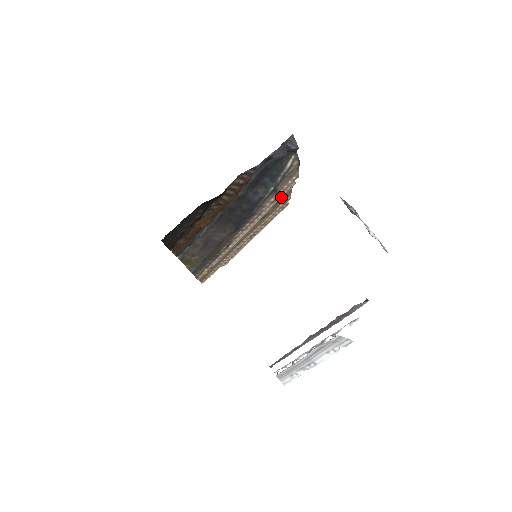
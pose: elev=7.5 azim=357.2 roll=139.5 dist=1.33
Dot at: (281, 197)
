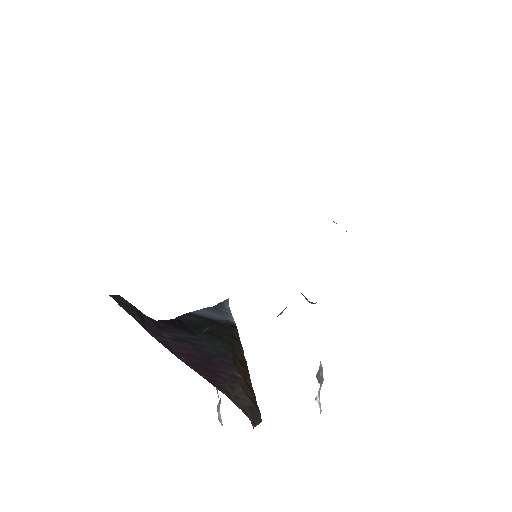
Dot at: occluded
